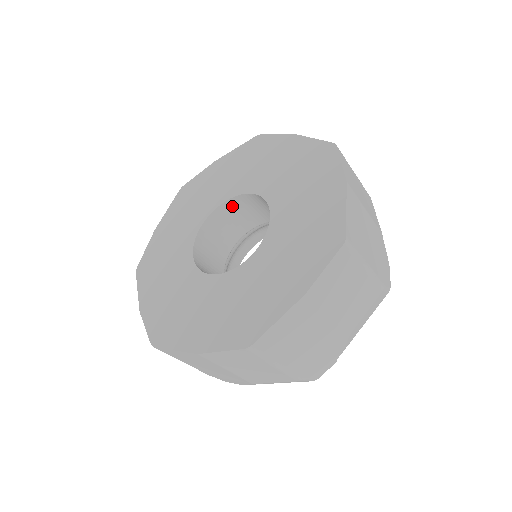
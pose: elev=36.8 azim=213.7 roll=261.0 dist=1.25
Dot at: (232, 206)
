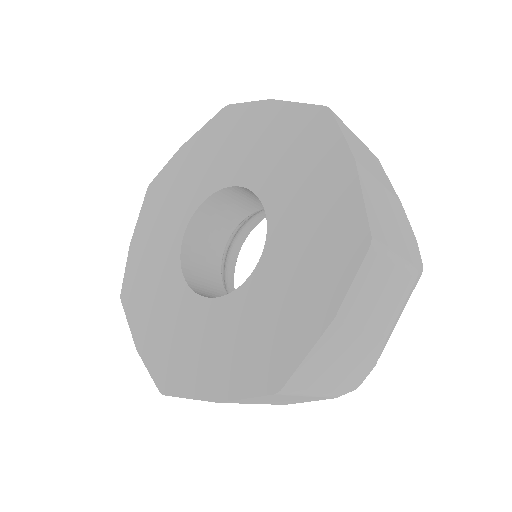
Dot at: (215, 202)
